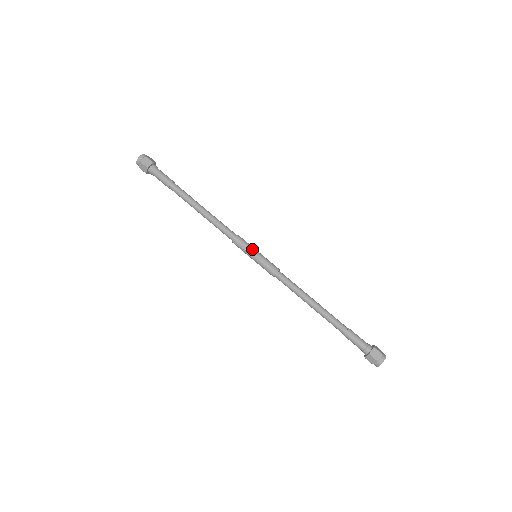
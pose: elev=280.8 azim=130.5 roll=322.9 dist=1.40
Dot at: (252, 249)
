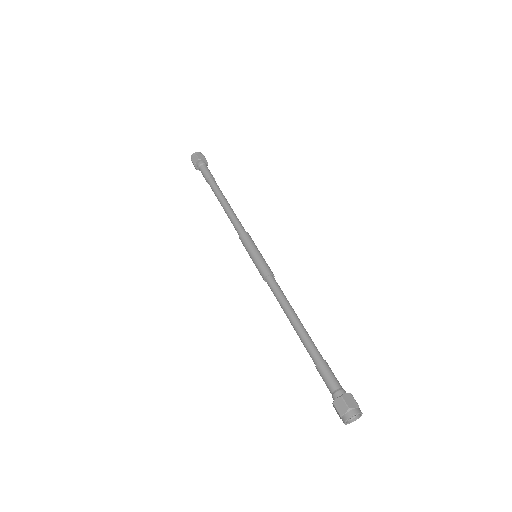
Dot at: (256, 246)
